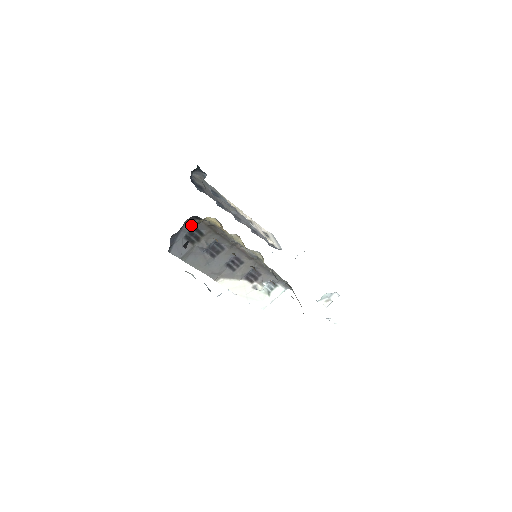
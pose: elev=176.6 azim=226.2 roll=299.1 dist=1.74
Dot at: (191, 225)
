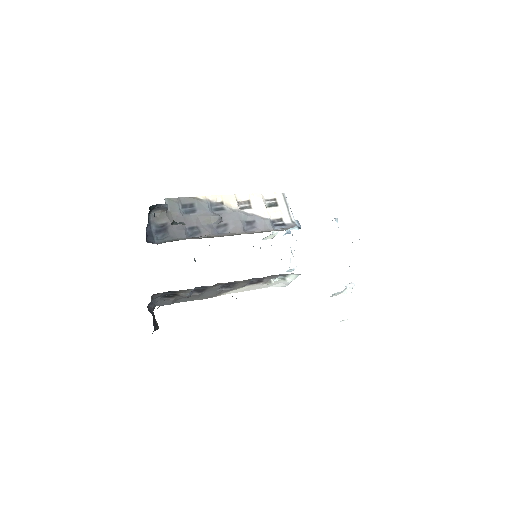
Dot at: (159, 295)
